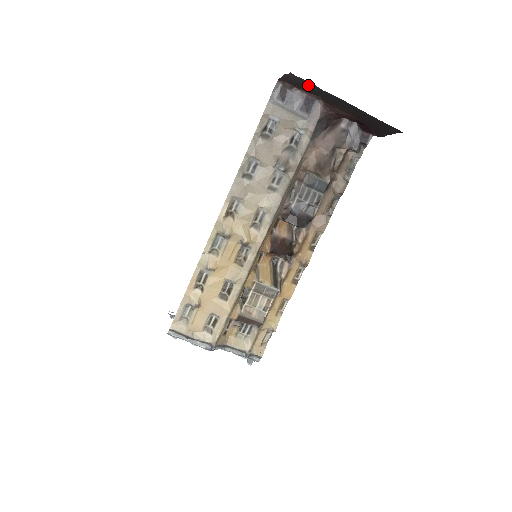
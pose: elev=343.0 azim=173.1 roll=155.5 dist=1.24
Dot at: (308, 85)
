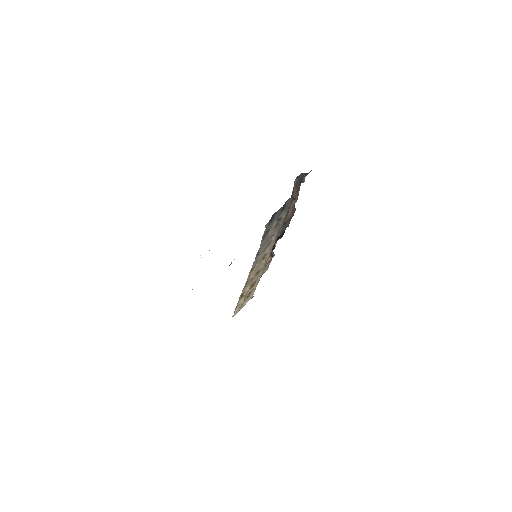
Dot at: occluded
